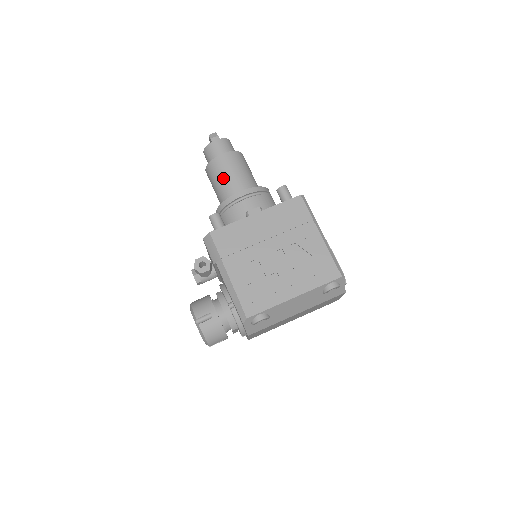
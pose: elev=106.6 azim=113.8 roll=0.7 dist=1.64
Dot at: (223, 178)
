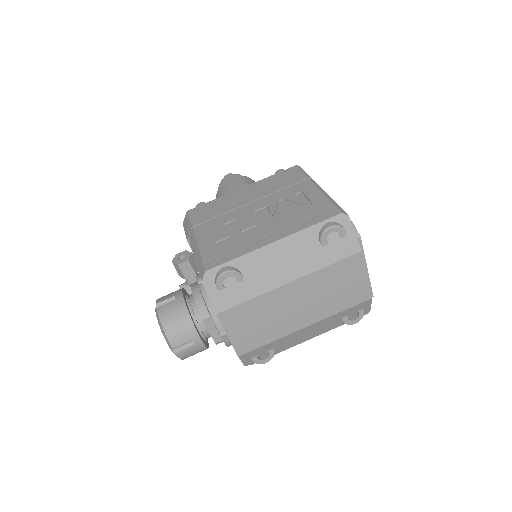
Dot at: (227, 193)
